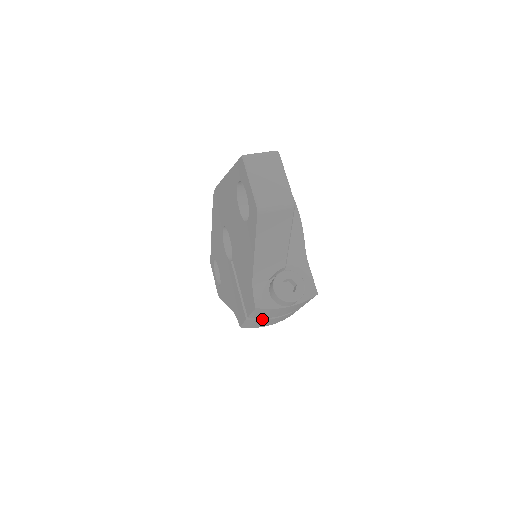
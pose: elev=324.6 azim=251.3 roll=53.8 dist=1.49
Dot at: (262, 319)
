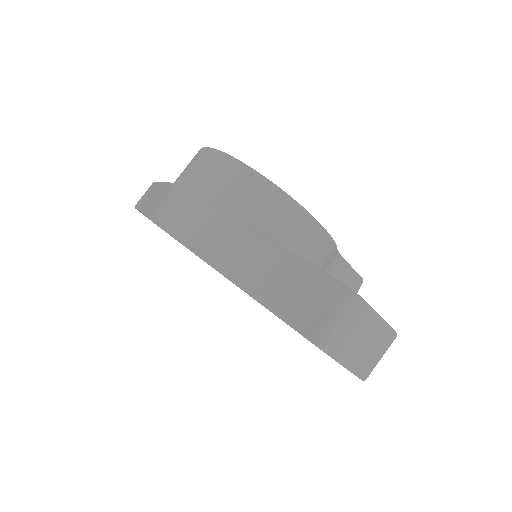
Dot at: occluded
